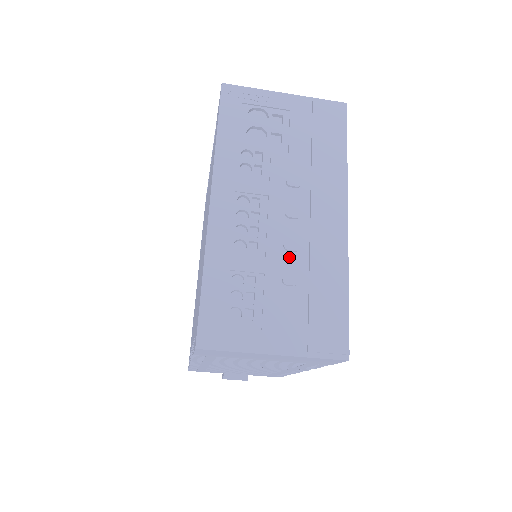
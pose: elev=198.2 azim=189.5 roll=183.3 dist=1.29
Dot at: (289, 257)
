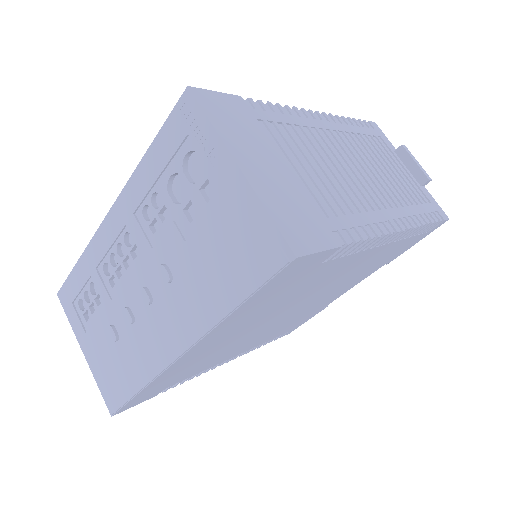
Dot at: (124, 319)
